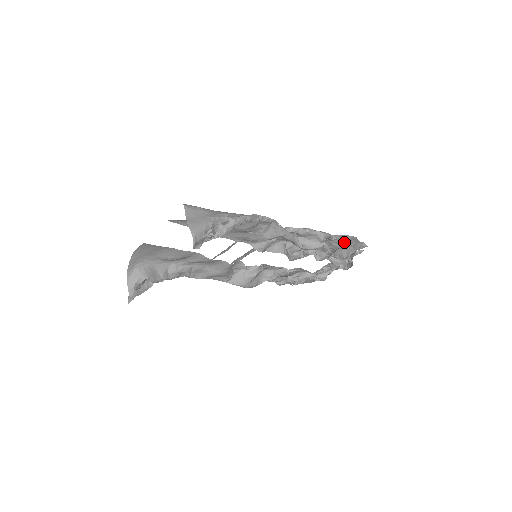
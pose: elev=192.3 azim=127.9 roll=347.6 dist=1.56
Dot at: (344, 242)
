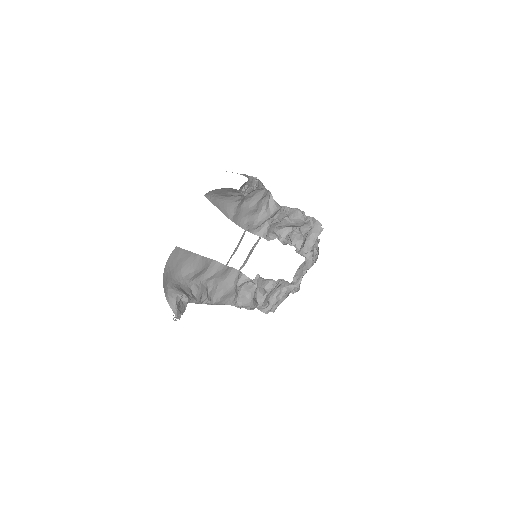
Dot at: (310, 224)
